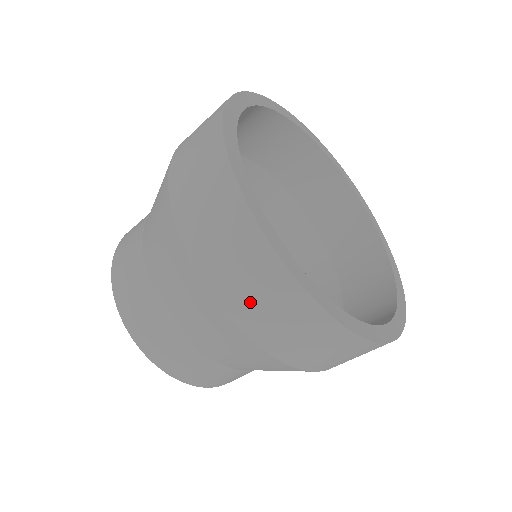
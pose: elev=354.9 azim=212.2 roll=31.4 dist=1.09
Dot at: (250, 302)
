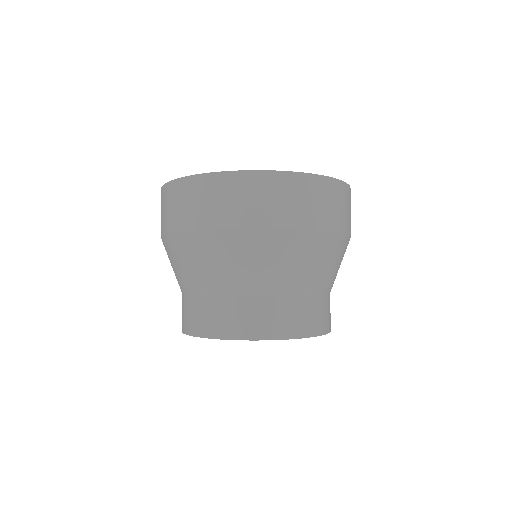
Dot at: (201, 209)
